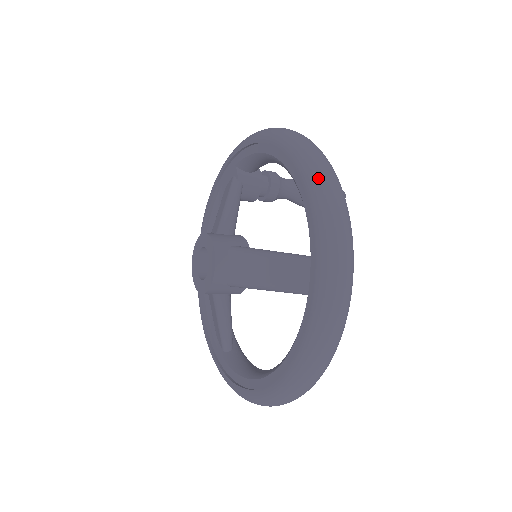
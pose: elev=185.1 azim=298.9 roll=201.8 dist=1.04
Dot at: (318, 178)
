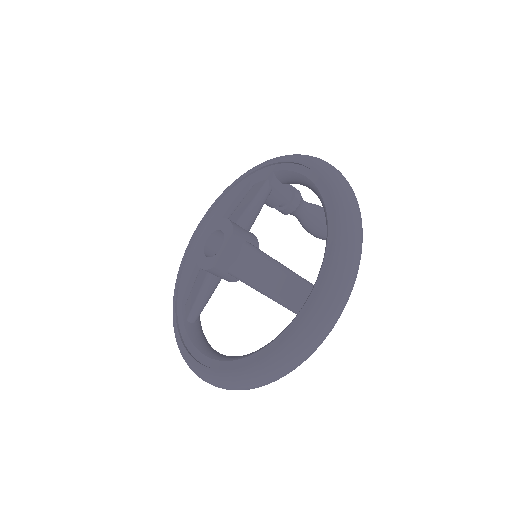
Dot at: (350, 227)
